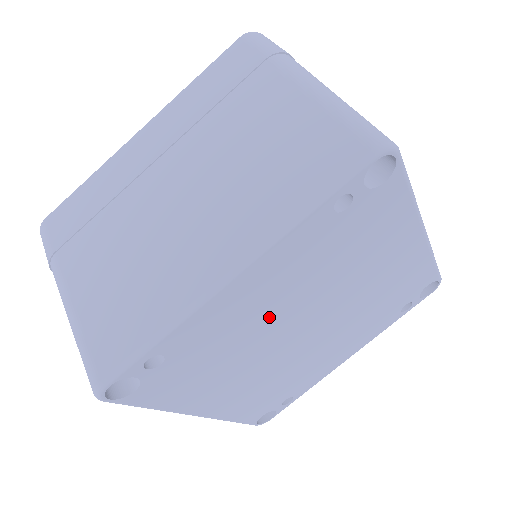
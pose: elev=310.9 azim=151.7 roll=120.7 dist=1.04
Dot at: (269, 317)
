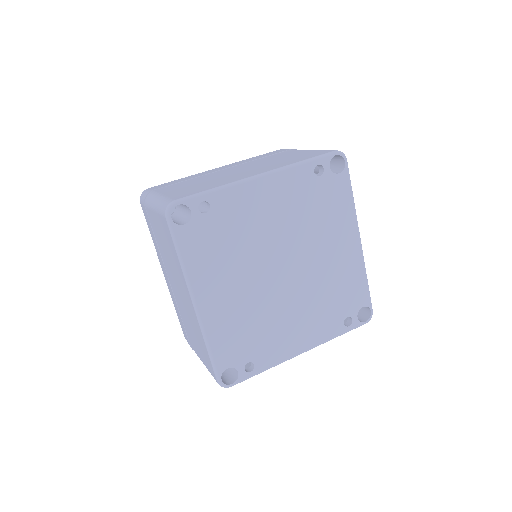
Dot at: (267, 231)
